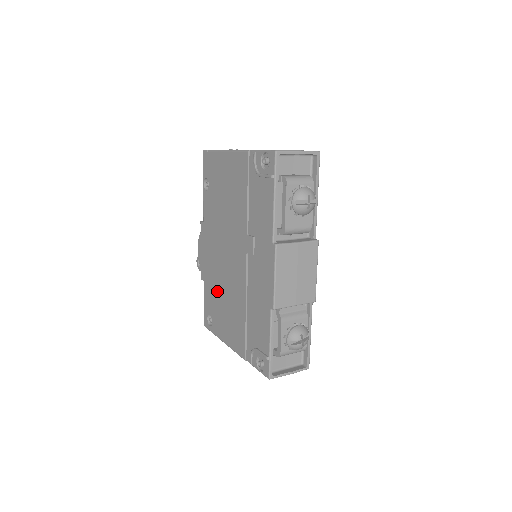
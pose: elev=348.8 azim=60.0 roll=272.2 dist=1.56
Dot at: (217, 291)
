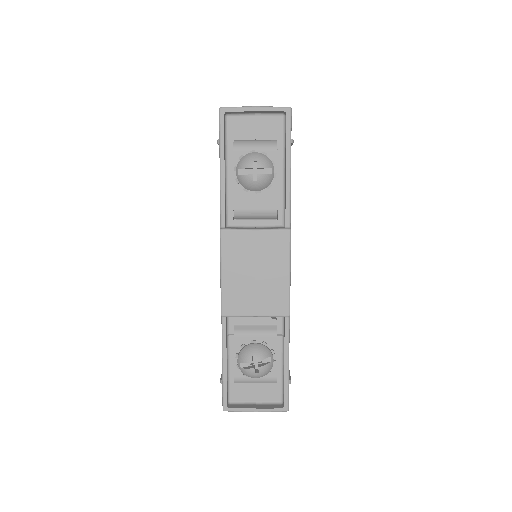
Dot at: occluded
